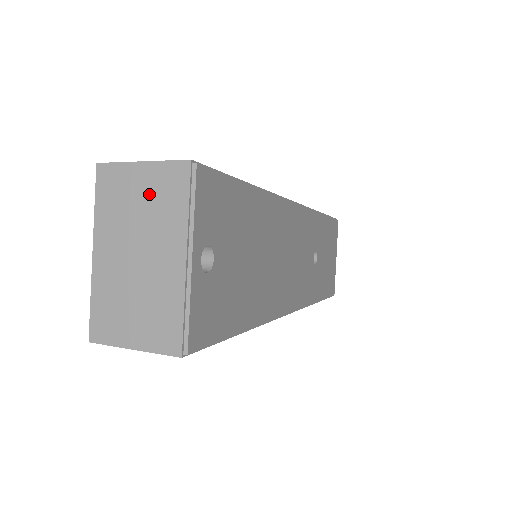
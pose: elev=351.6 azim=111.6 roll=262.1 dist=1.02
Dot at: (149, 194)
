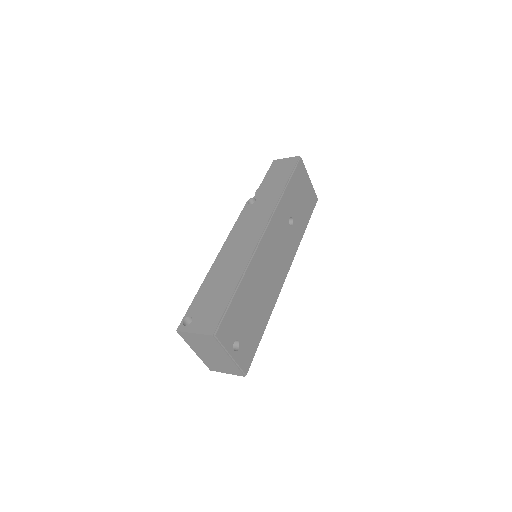
Dot at: (204, 341)
